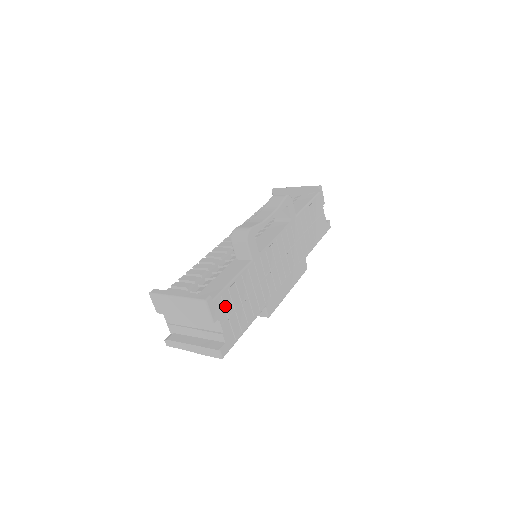
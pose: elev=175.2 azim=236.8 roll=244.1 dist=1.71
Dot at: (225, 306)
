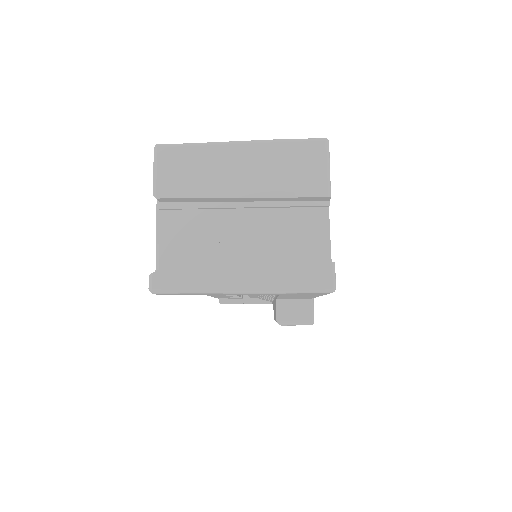
Dot at: occluded
